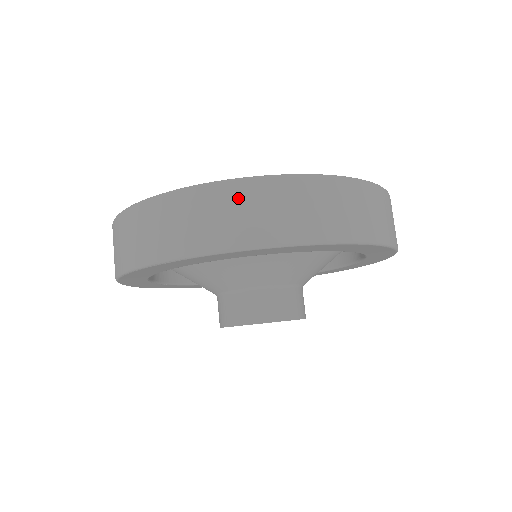
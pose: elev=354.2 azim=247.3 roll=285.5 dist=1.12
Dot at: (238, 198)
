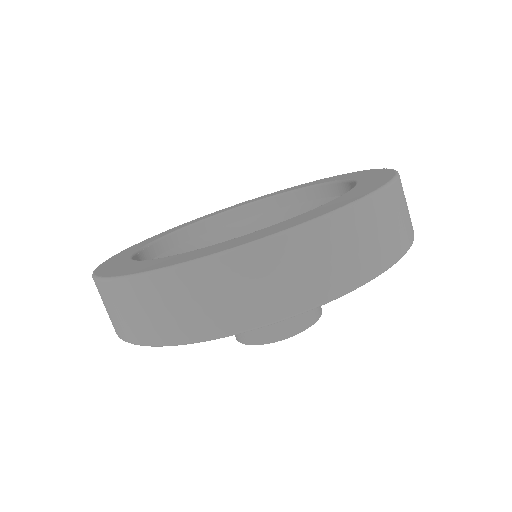
Dot at: (107, 297)
